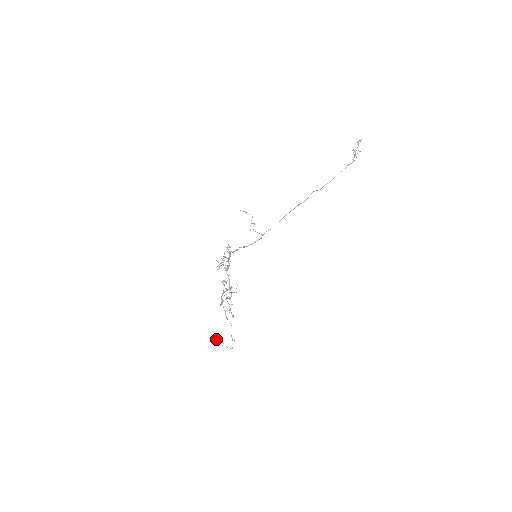
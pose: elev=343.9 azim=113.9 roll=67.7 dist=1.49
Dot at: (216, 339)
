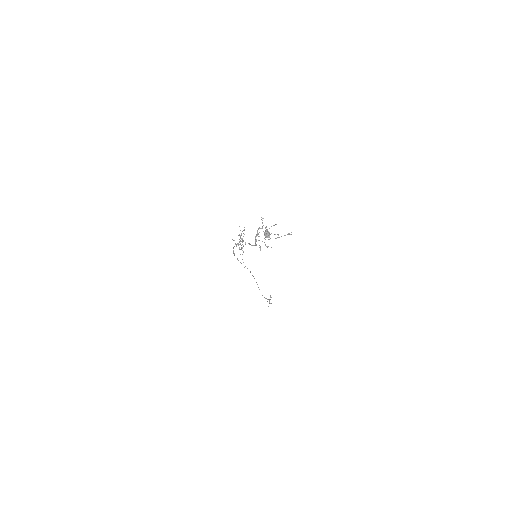
Dot at: occluded
